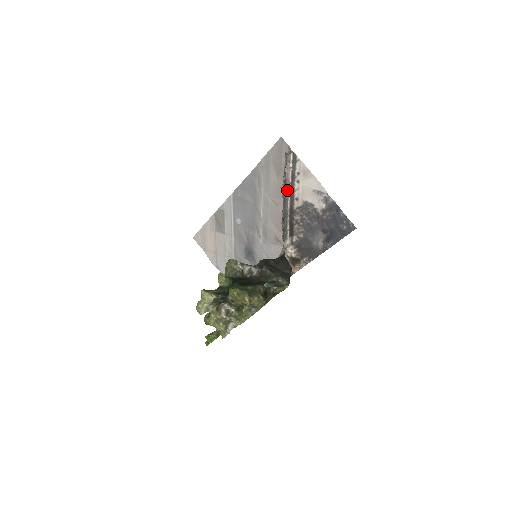
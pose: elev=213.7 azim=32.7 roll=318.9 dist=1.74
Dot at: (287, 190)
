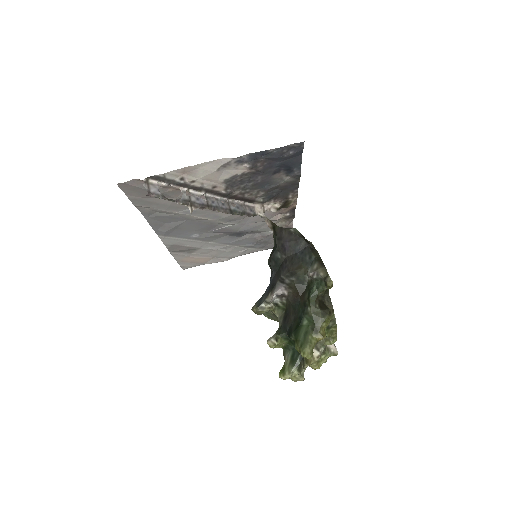
Dot at: (196, 197)
